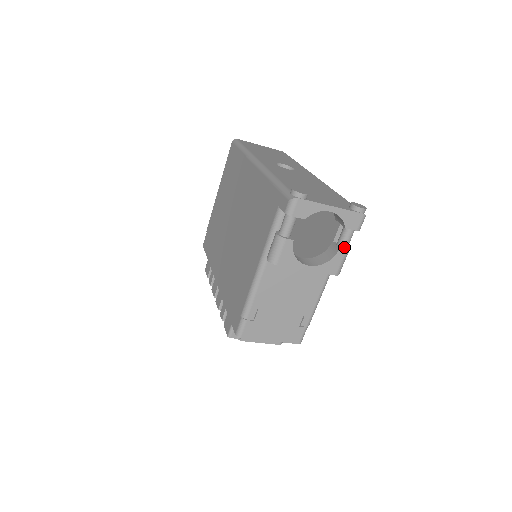
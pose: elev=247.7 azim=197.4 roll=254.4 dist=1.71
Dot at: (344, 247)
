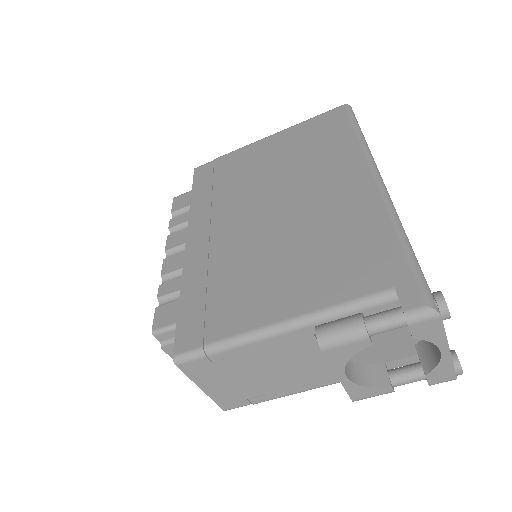
Dot at: (395, 385)
